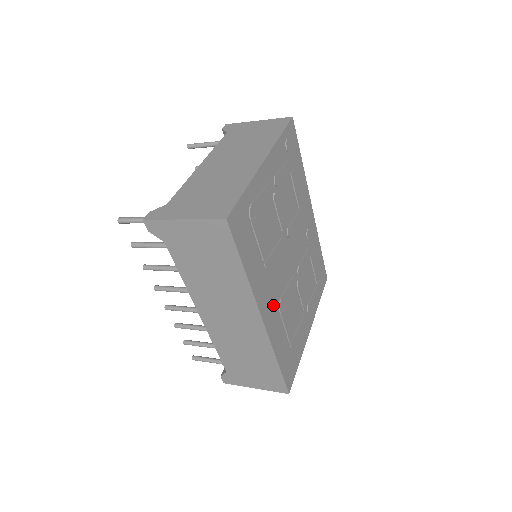
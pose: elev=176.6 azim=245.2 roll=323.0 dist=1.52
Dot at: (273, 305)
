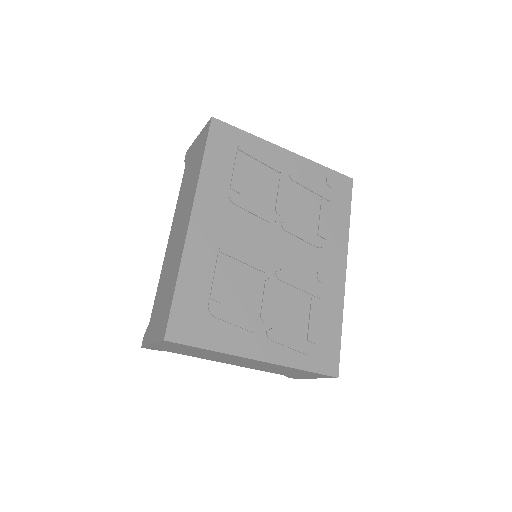
Dot at: (215, 232)
